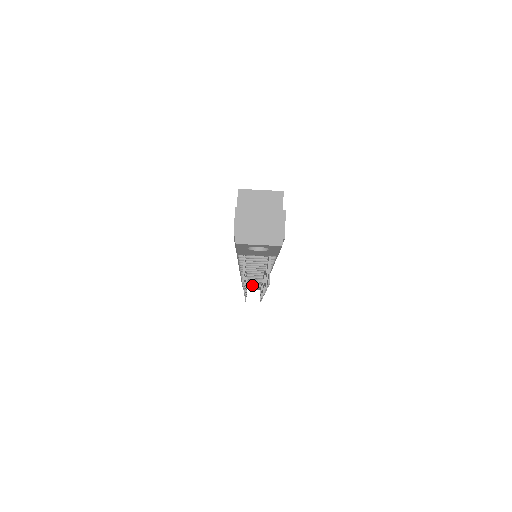
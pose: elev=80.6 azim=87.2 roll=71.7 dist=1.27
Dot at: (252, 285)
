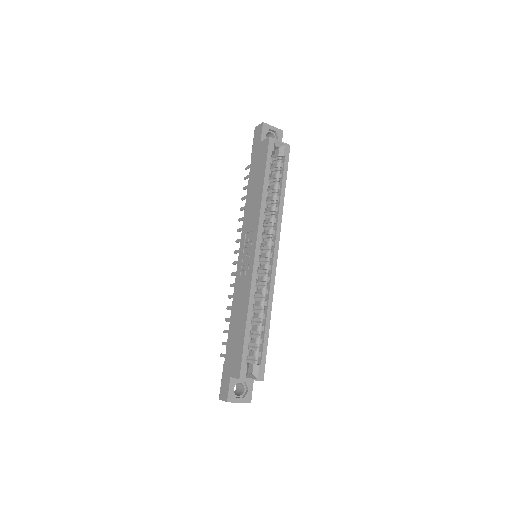
Dot at: occluded
